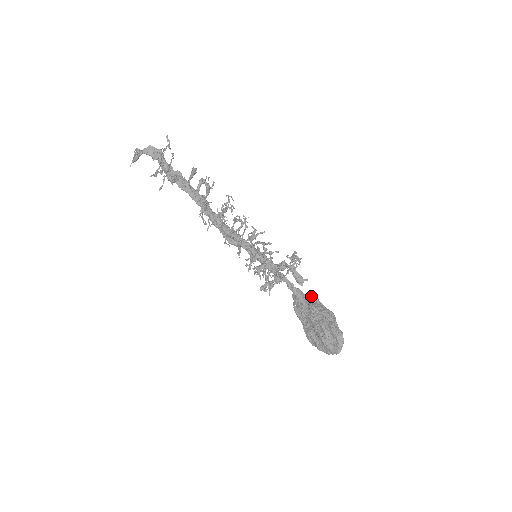
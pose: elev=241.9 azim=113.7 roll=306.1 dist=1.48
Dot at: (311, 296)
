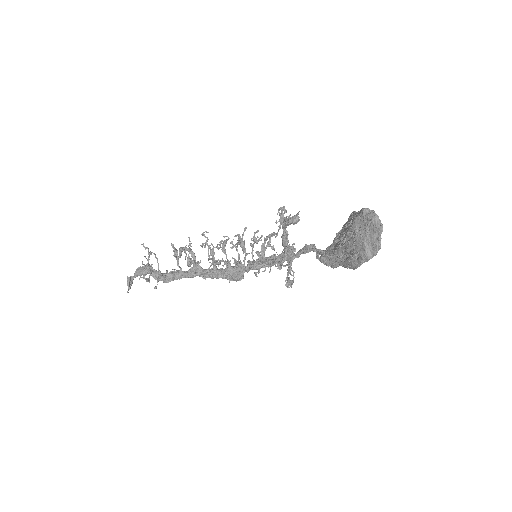
Dot at: occluded
